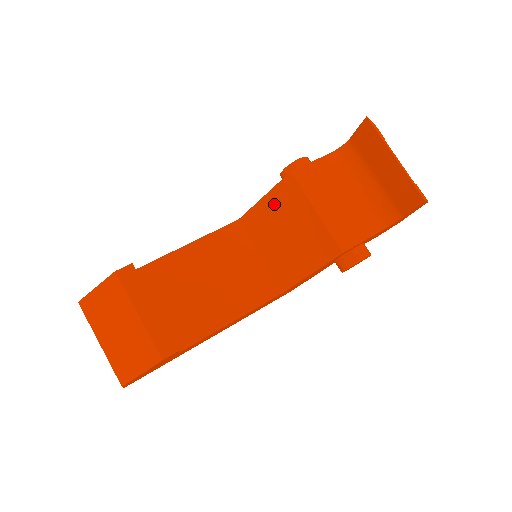
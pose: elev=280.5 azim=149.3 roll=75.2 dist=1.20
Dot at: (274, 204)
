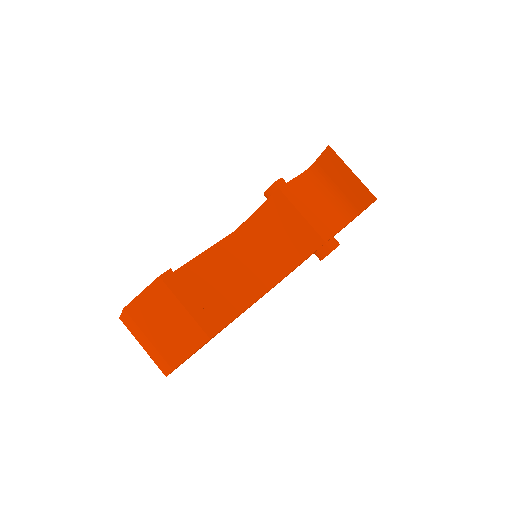
Dot at: (266, 214)
